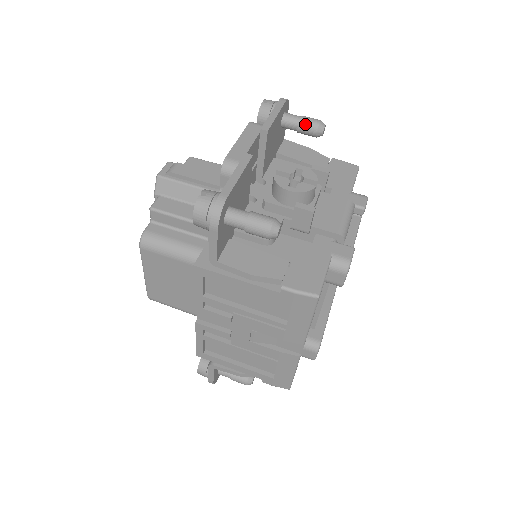
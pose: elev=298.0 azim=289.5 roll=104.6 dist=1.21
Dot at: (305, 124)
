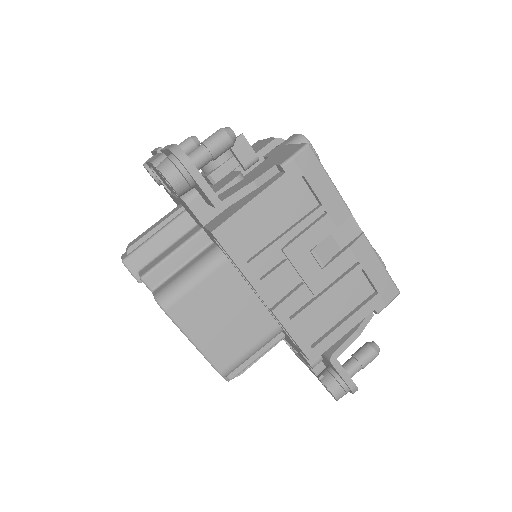
Dot at: (182, 146)
